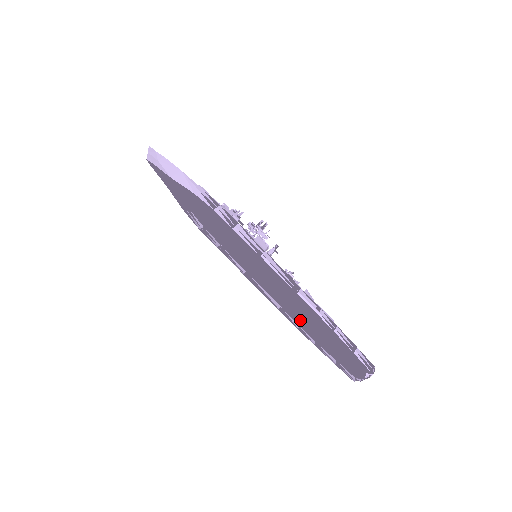
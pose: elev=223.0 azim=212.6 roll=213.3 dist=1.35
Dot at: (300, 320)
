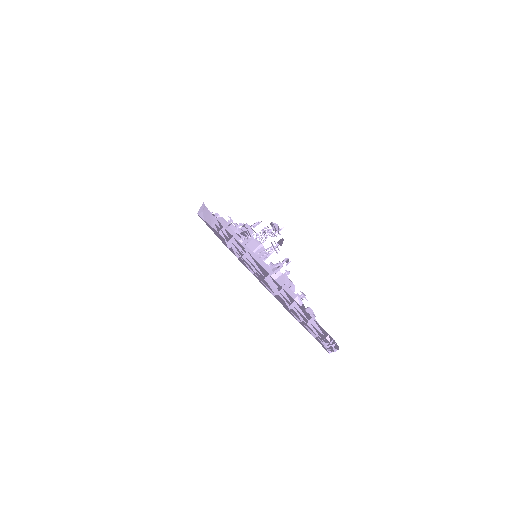
Dot at: occluded
